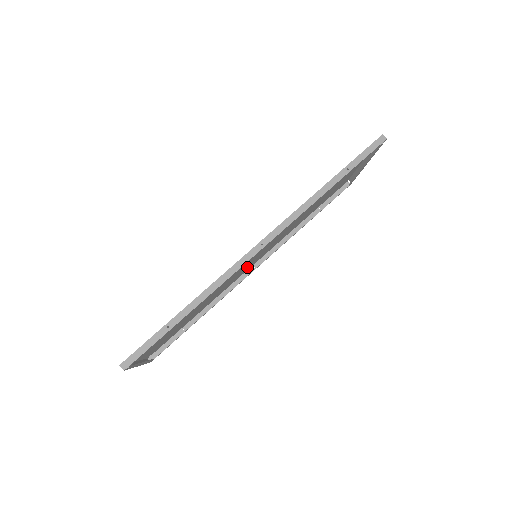
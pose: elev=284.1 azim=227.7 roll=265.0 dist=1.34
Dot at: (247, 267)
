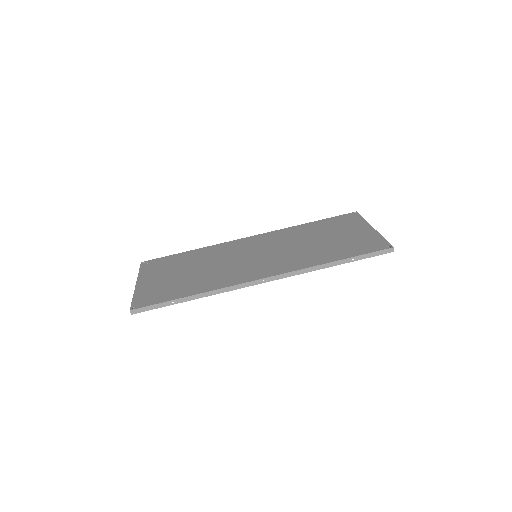
Dot at: (245, 245)
